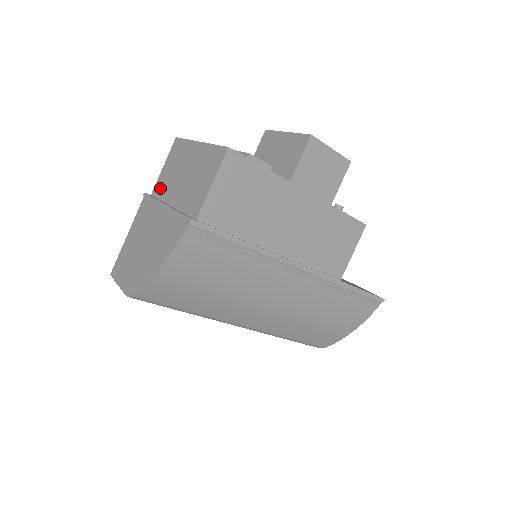
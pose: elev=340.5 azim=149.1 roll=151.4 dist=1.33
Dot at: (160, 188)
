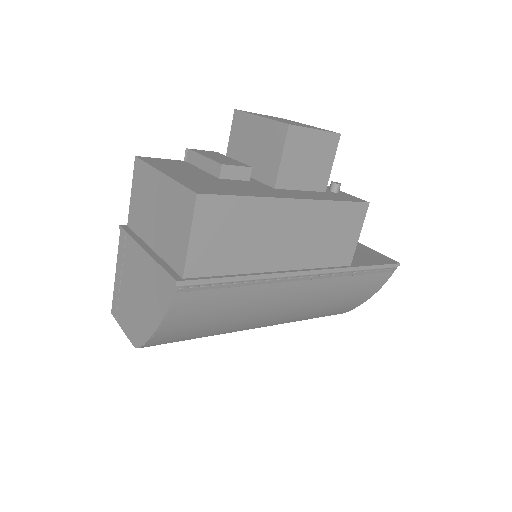
Dot at: (135, 220)
